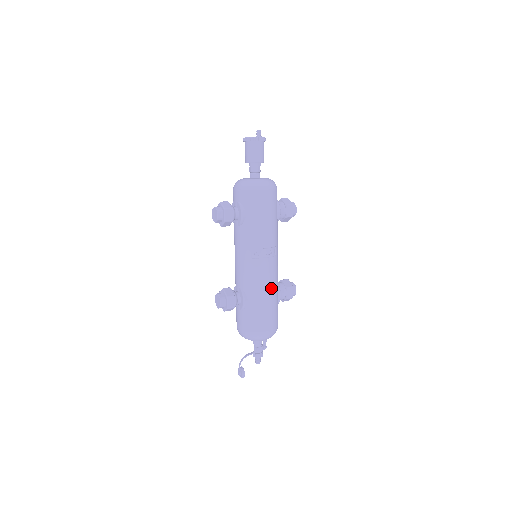
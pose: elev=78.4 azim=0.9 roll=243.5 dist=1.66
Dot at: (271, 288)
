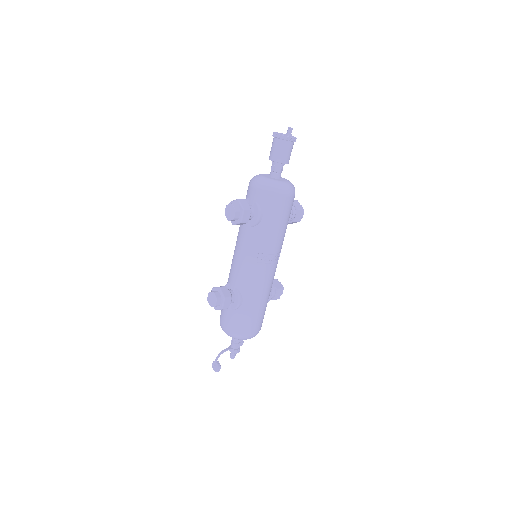
Dot at: (267, 292)
